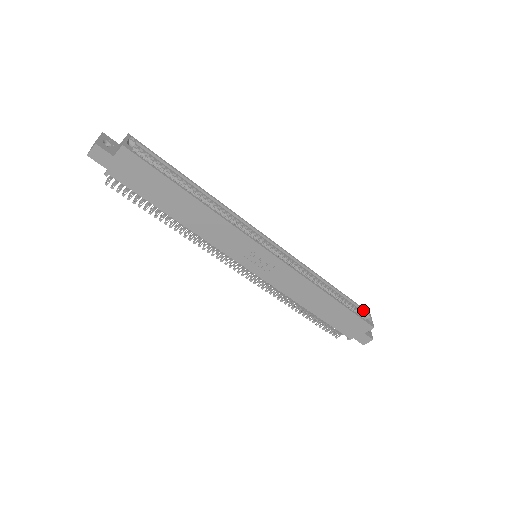
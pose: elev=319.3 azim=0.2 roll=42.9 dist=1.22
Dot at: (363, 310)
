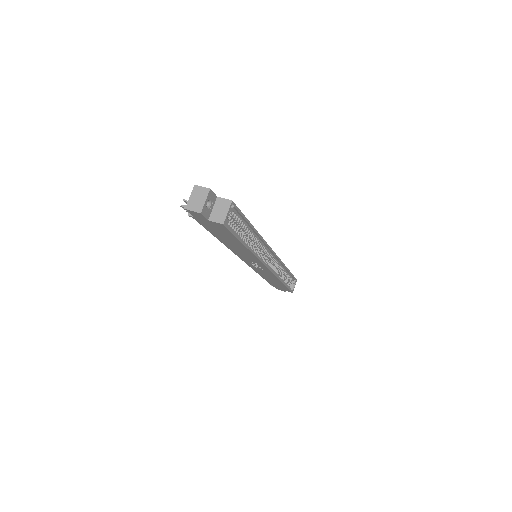
Dot at: (295, 279)
